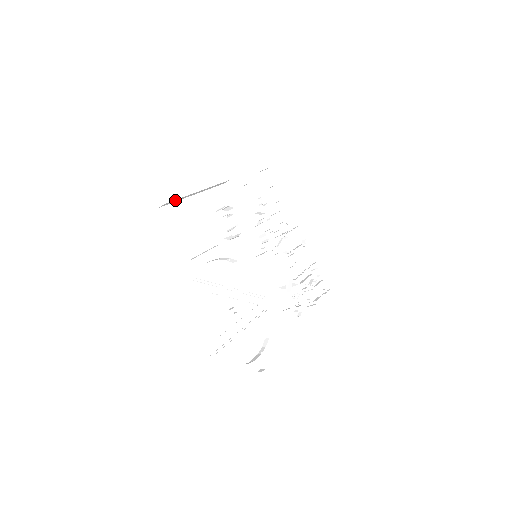
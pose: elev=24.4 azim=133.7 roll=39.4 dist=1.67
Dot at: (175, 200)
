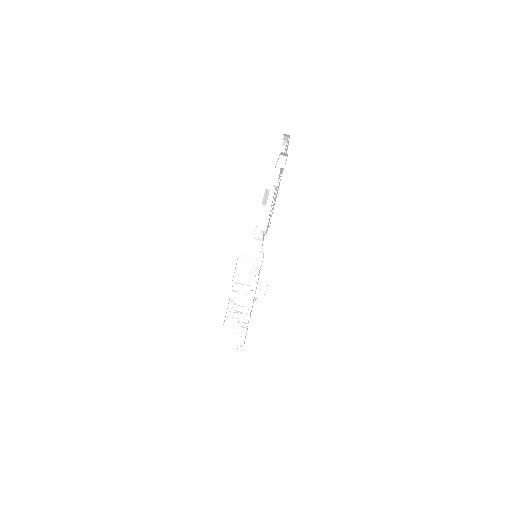
Dot at: occluded
